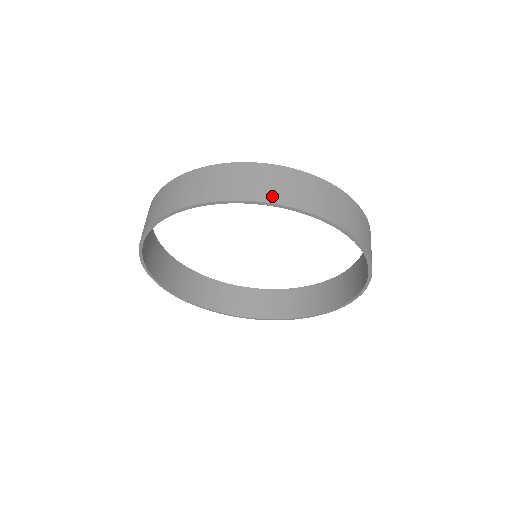
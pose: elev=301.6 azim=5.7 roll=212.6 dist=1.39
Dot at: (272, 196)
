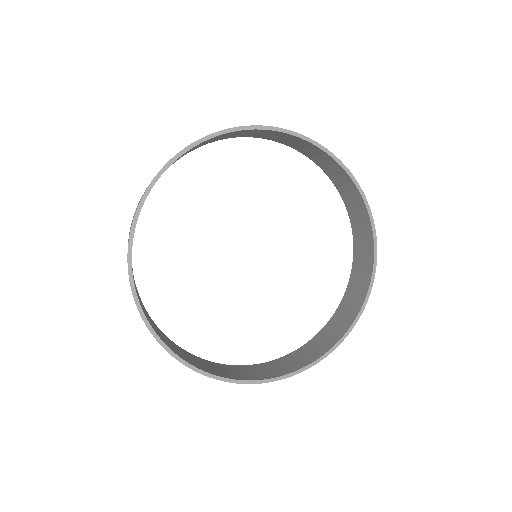
Dot at: occluded
